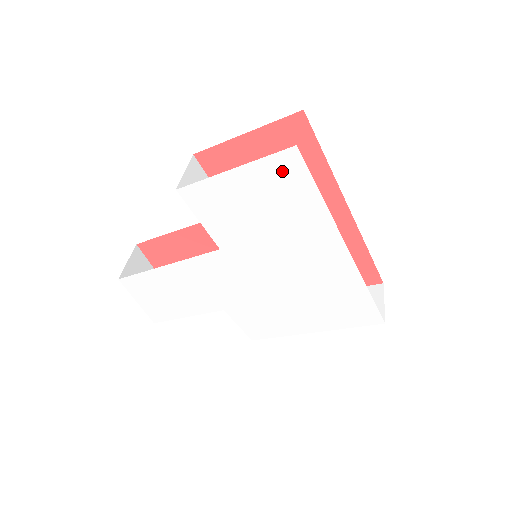
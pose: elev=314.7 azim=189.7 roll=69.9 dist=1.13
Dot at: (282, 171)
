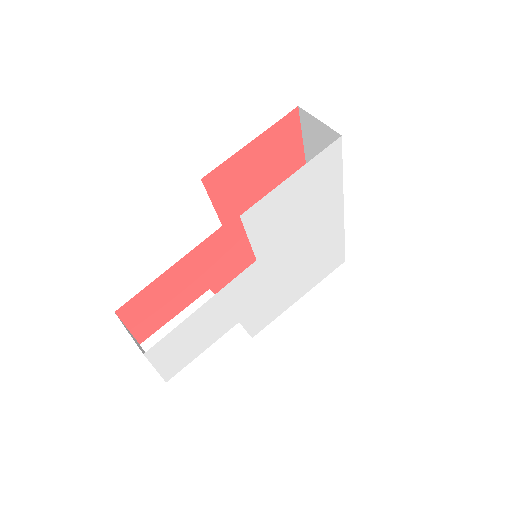
Dot at: (325, 162)
